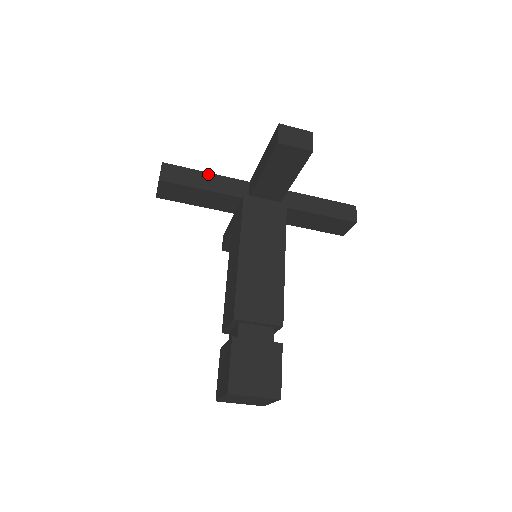
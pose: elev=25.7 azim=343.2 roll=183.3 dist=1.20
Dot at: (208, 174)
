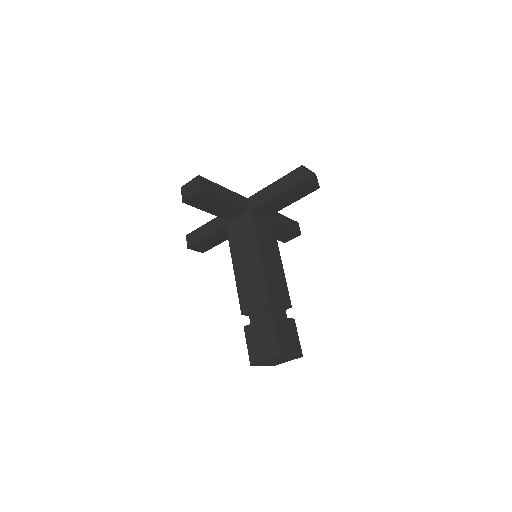
Dot at: (225, 189)
